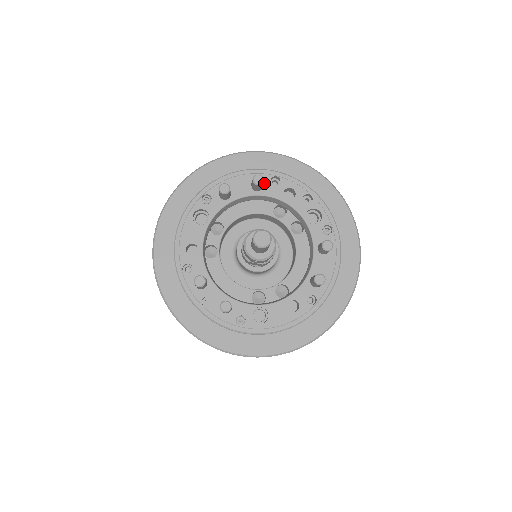
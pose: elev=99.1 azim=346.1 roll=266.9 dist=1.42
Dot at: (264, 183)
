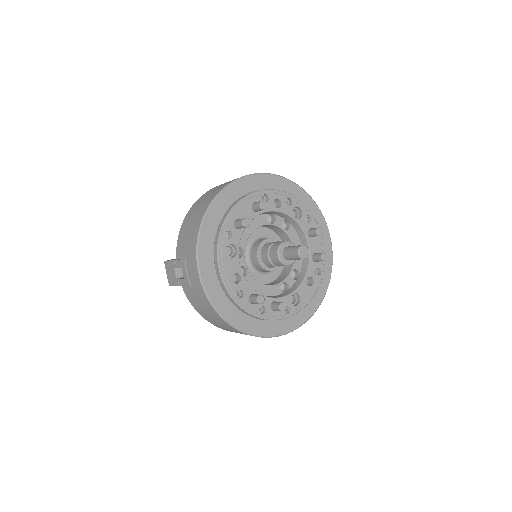
Dot at: occluded
